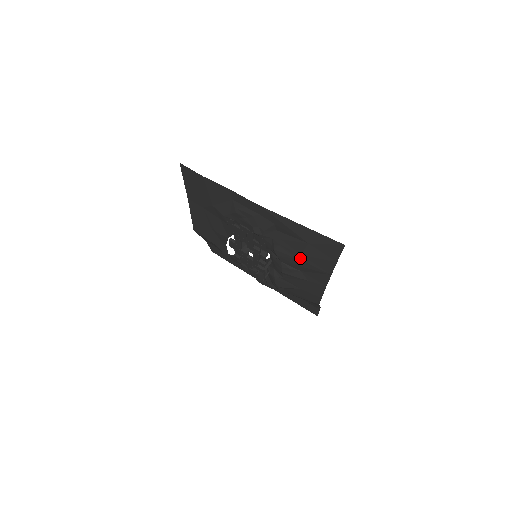
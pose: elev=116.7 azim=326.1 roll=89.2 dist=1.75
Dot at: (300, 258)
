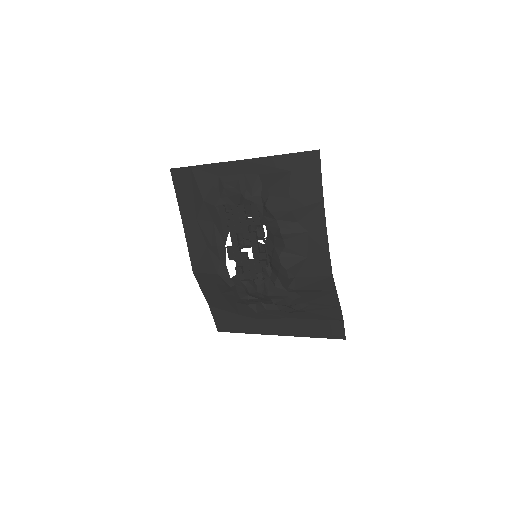
Dot at: (290, 196)
